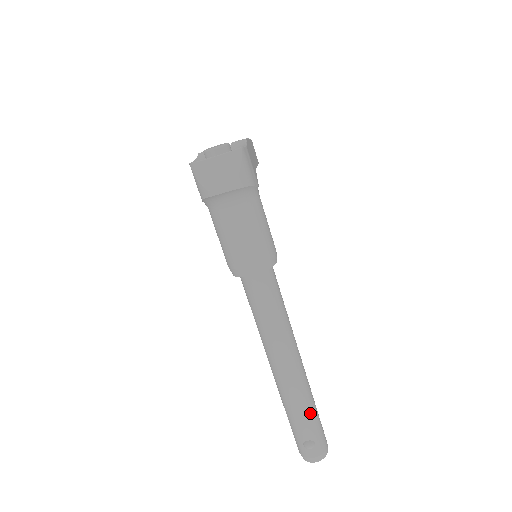
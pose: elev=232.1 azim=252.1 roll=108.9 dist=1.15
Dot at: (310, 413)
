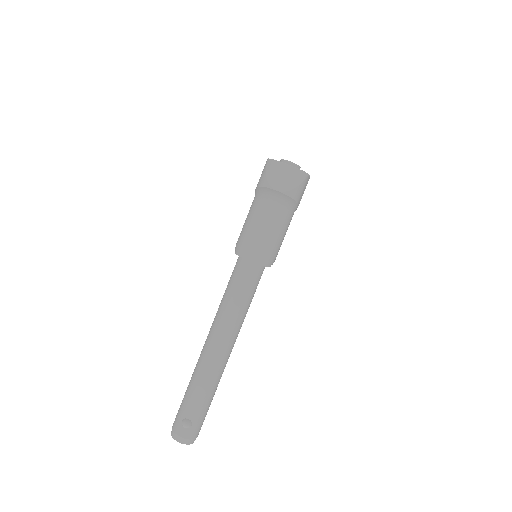
Dot at: (207, 398)
